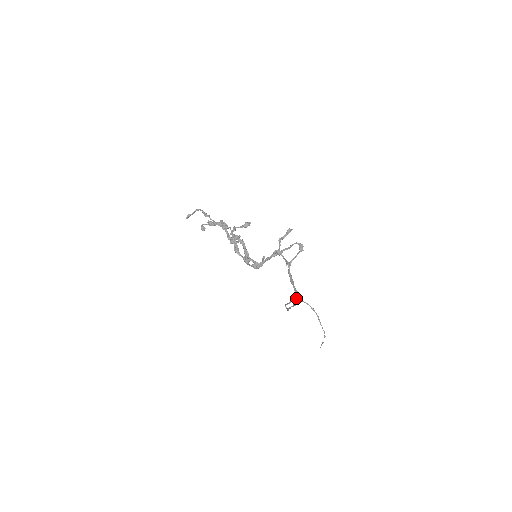
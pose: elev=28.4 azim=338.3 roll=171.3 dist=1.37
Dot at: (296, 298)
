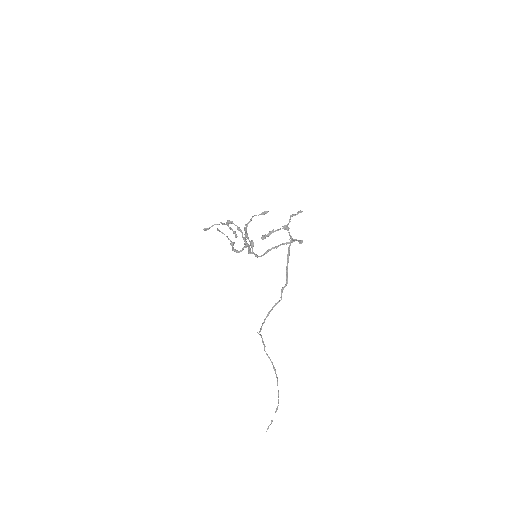
Dot at: (283, 288)
